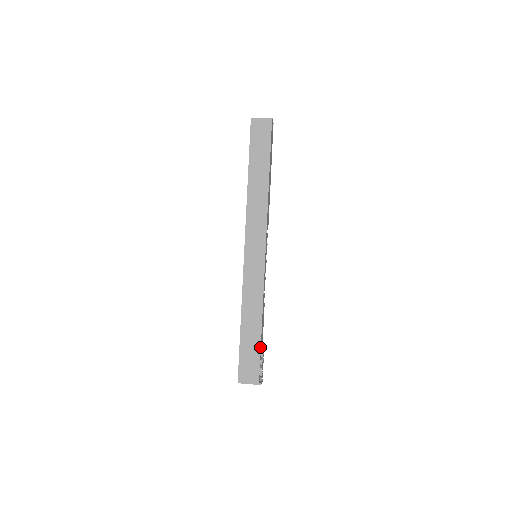
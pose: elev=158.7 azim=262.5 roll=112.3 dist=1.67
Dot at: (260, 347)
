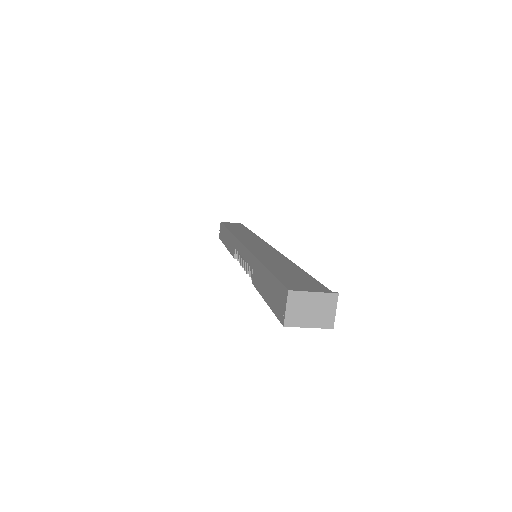
Dot at: (307, 274)
